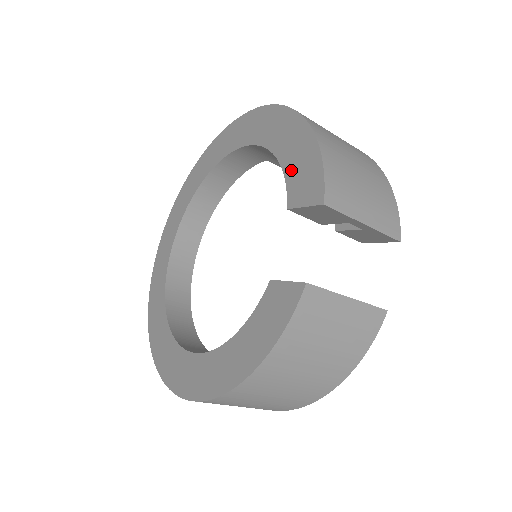
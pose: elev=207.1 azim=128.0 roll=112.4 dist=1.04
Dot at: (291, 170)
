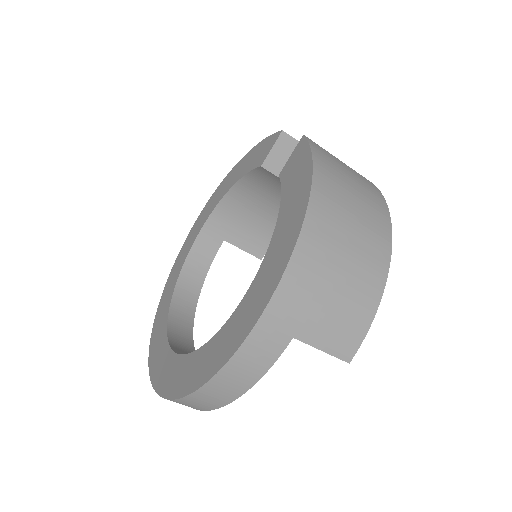
Dot at: (249, 167)
